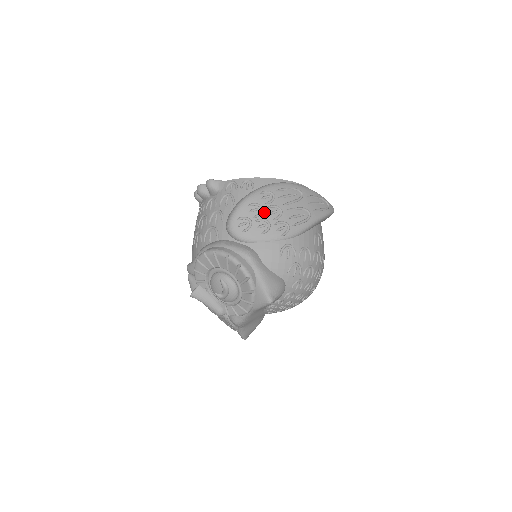
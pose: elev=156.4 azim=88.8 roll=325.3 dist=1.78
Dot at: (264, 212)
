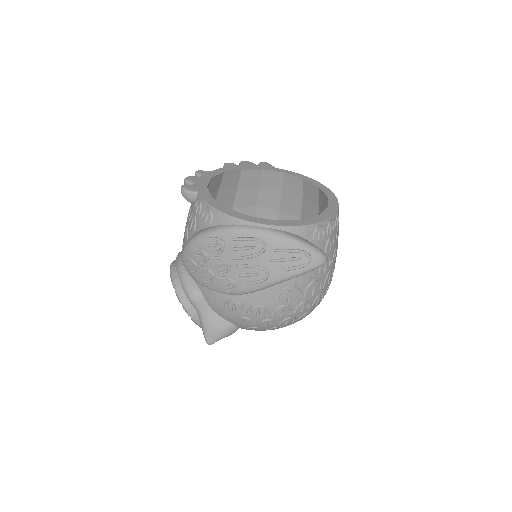
Dot at: (209, 261)
